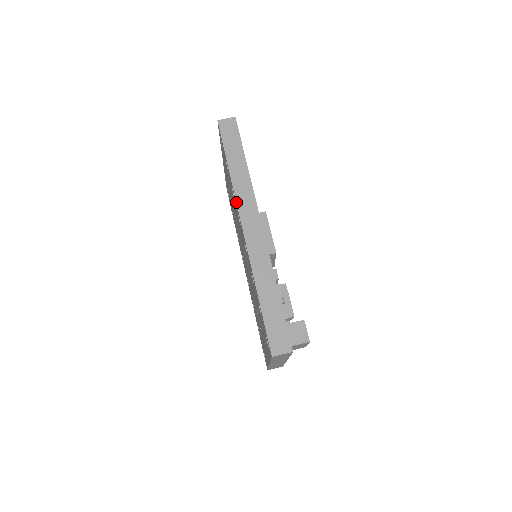
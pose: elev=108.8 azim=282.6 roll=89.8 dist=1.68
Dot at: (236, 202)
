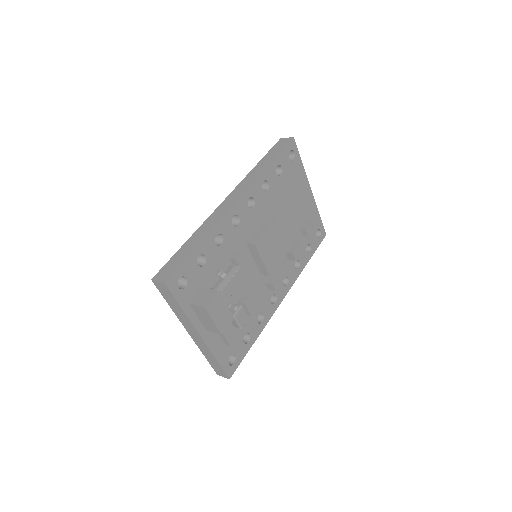
Dot at: (238, 184)
